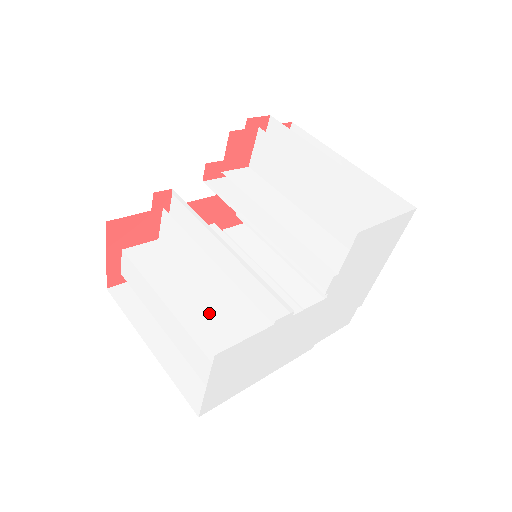
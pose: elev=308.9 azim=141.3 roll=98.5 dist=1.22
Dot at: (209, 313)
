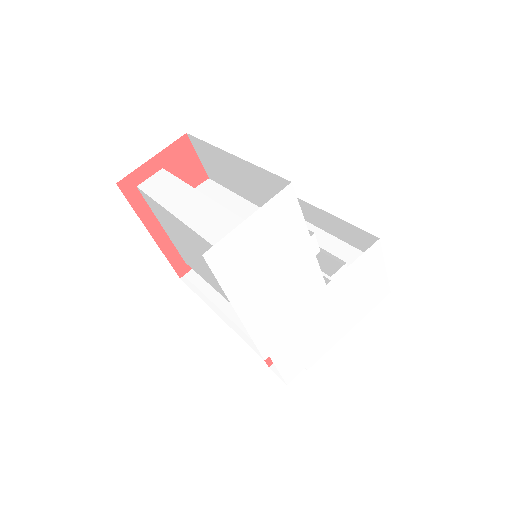
Dot at: occluded
